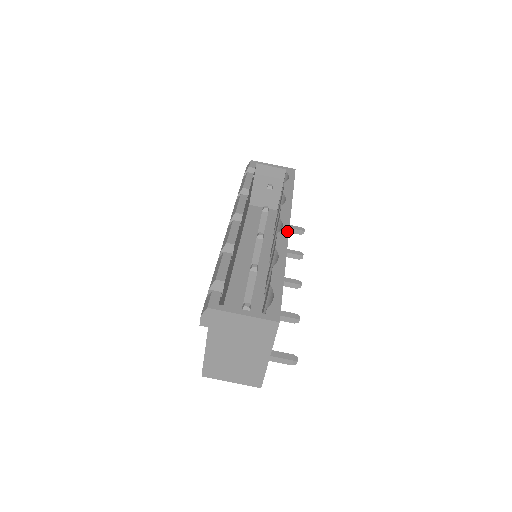
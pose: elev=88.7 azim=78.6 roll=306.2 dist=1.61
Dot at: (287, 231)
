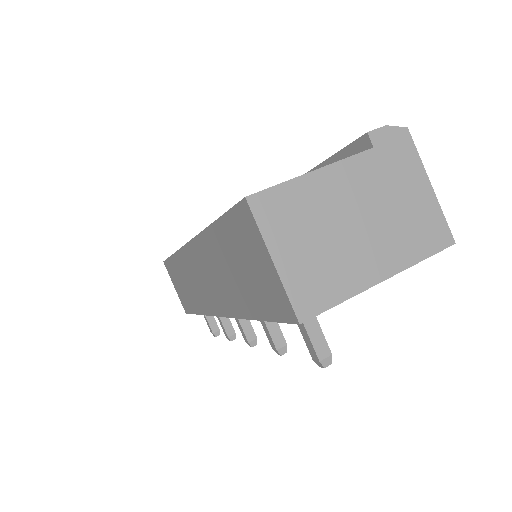
Dot at: occluded
